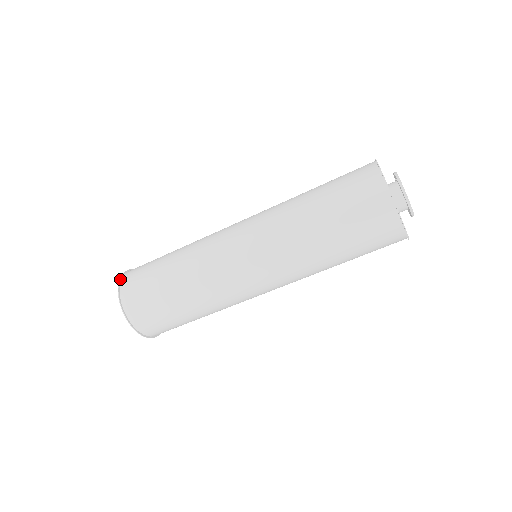
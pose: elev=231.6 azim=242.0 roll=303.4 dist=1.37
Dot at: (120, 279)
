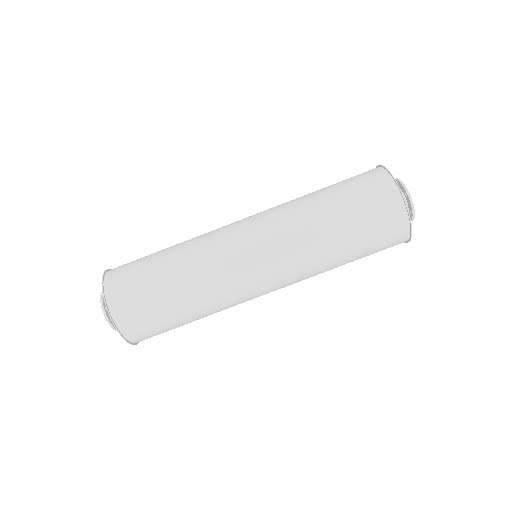
Dot at: occluded
